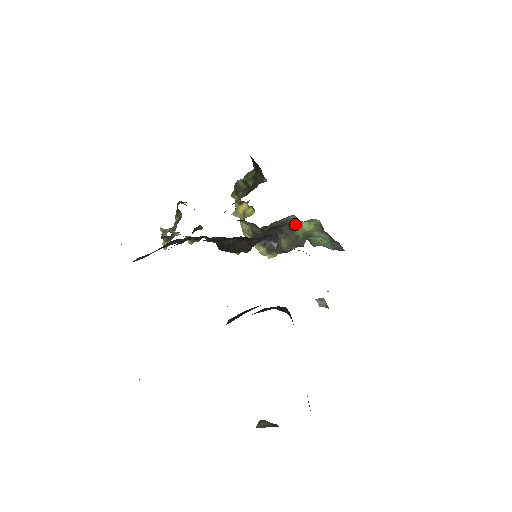
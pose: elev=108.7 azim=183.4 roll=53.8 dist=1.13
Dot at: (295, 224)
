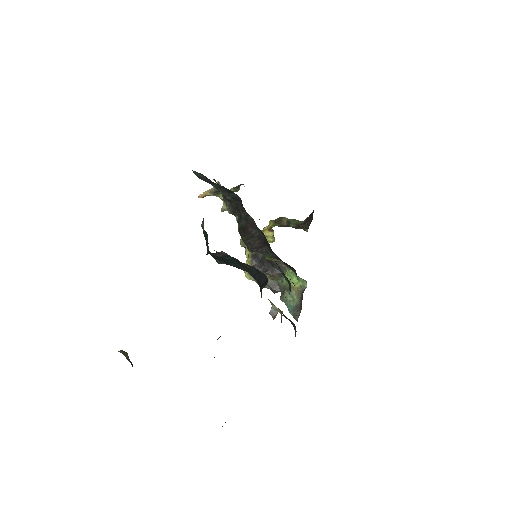
Dot at: (290, 273)
